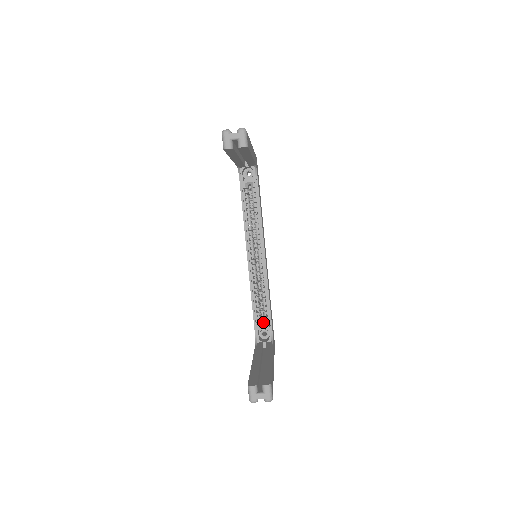
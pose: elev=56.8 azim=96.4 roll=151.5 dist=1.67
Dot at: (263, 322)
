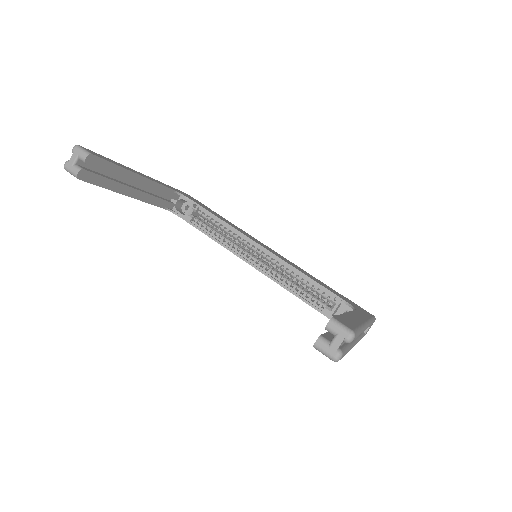
Dot at: occluded
